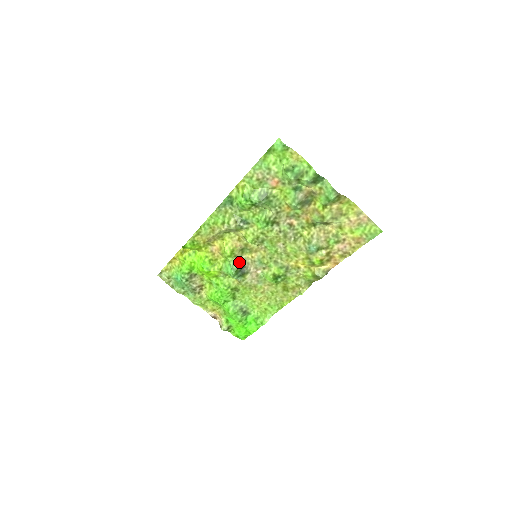
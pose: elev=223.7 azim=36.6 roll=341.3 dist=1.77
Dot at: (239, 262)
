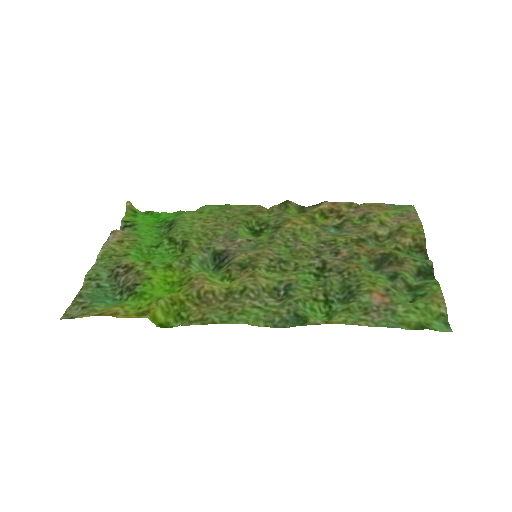
Dot at: (227, 265)
